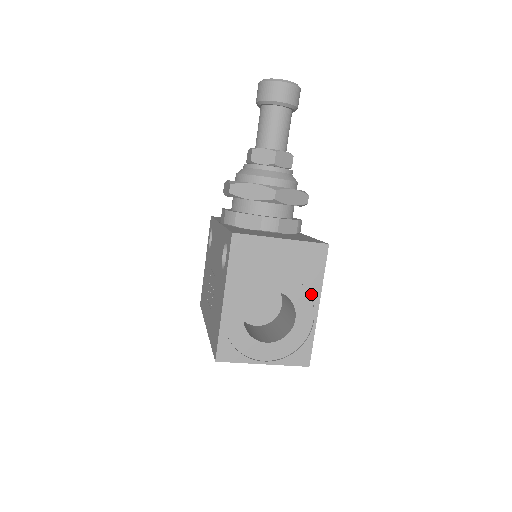
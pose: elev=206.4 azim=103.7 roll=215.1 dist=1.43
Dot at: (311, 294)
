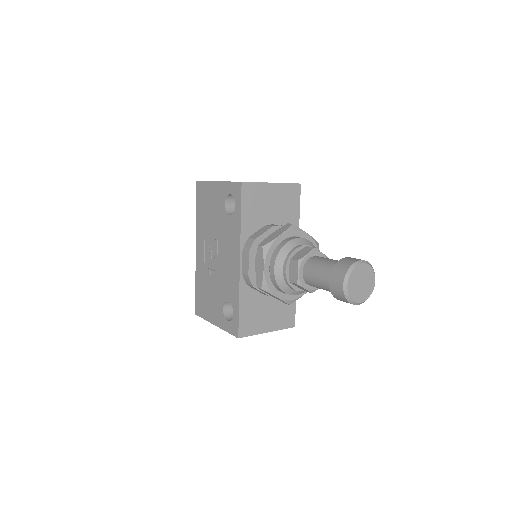
Dot at: occluded
